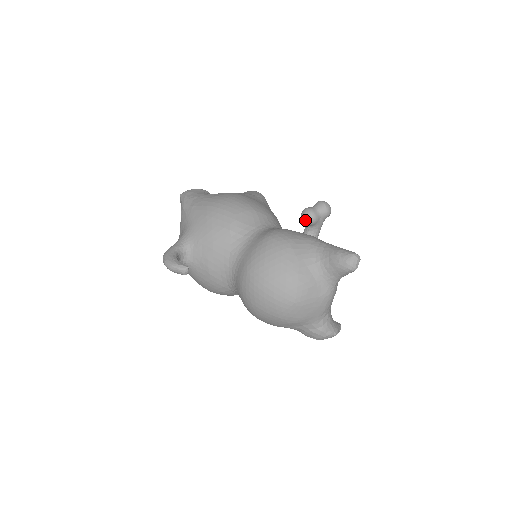
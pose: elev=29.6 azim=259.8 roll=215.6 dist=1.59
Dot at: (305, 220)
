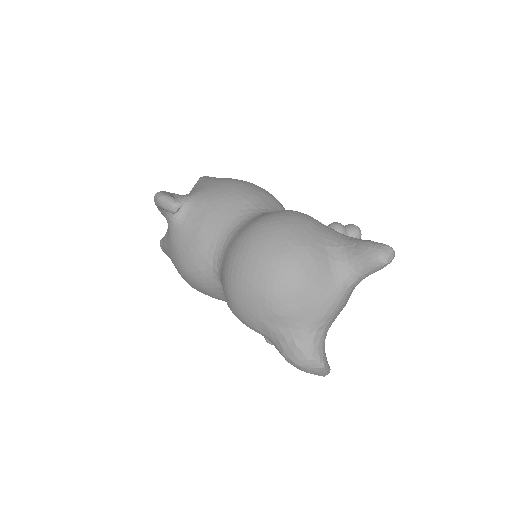
Dot at: occluded
